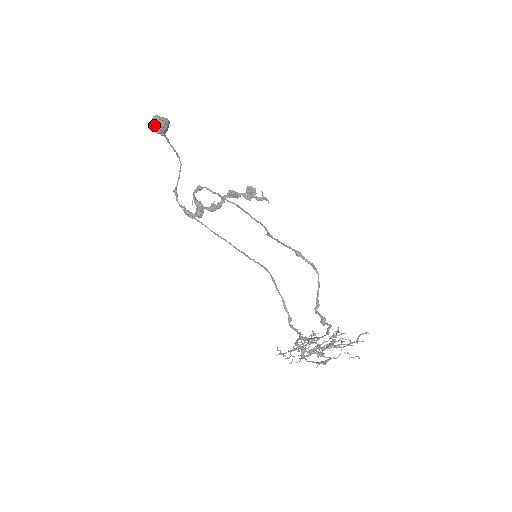
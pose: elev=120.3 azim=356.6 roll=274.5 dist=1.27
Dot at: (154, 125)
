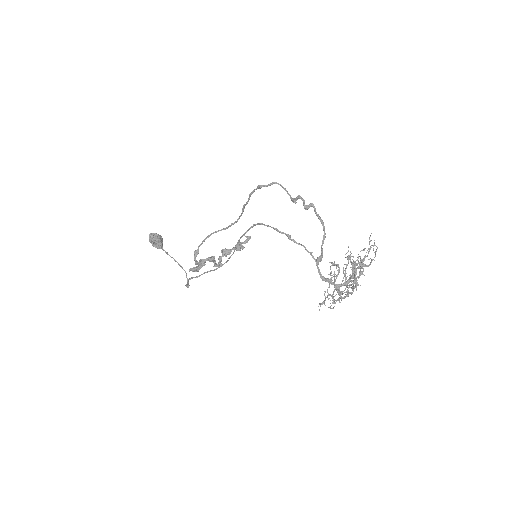
Dot at: (151, 240)
